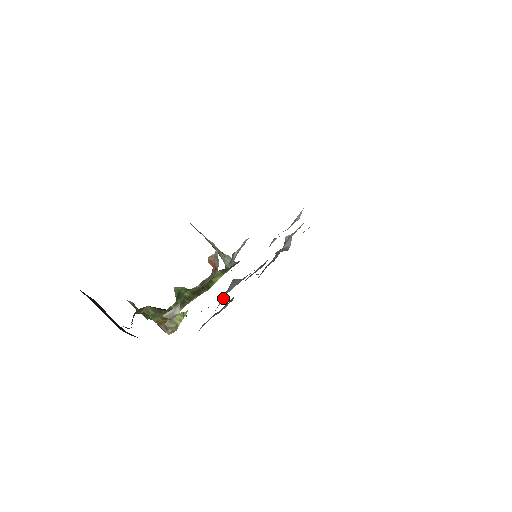
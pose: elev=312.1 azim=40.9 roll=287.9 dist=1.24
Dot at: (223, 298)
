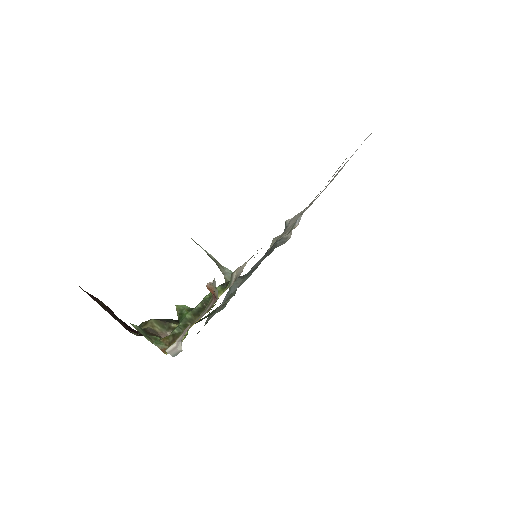
Dot at: (225, 298)
